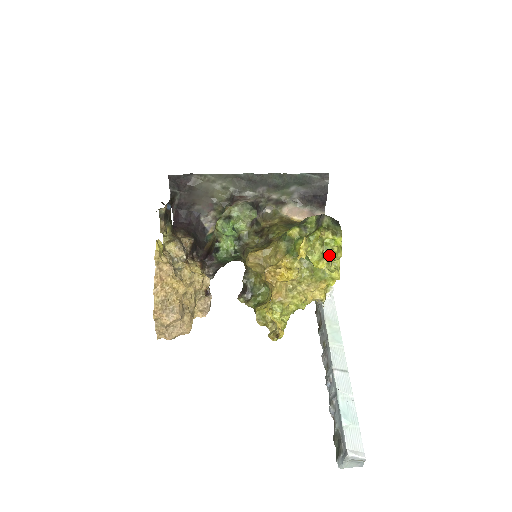
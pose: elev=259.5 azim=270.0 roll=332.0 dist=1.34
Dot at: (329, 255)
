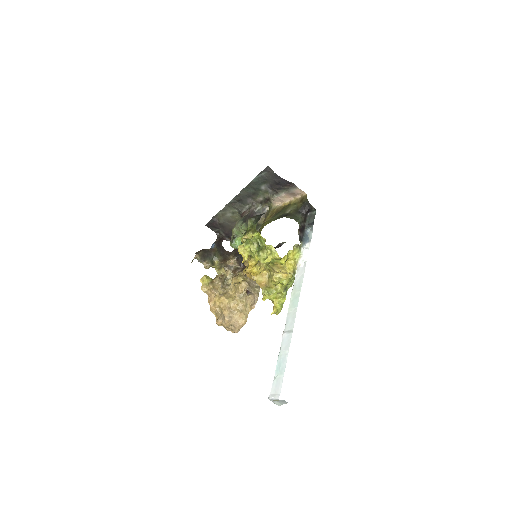
Dot at: (264, 246)
